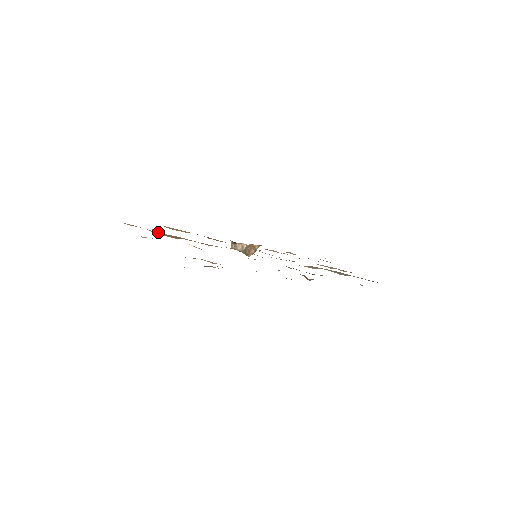
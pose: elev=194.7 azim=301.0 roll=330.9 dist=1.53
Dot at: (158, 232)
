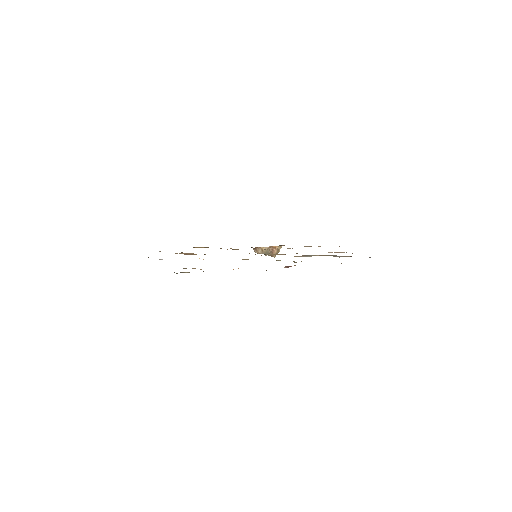
Dot at: occluded
